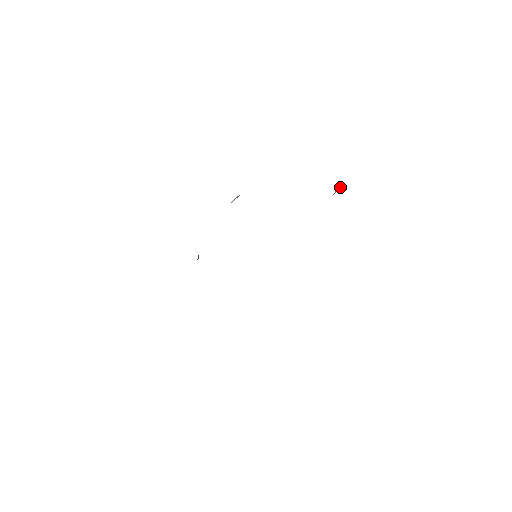
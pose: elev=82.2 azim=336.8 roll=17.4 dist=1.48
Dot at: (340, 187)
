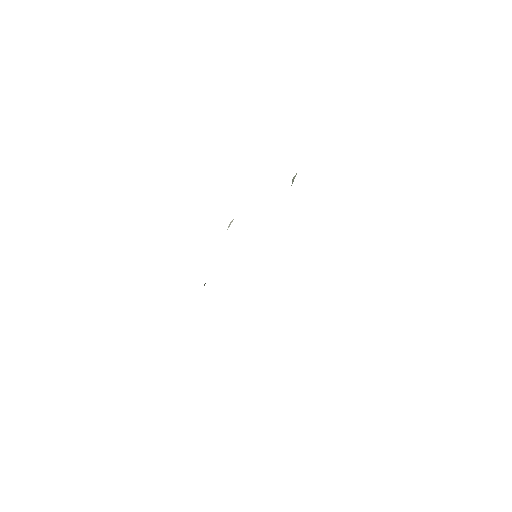
Dot at: (294, 178)
